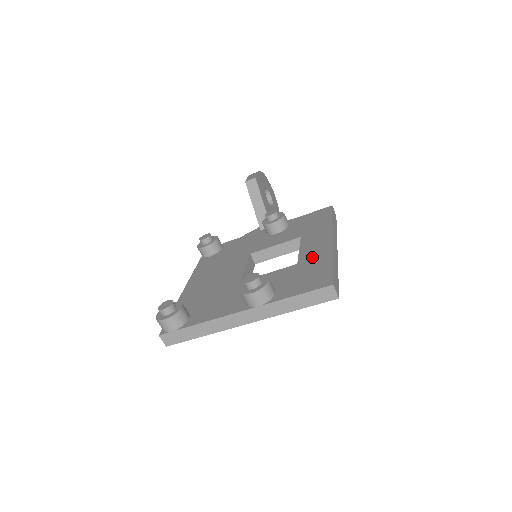
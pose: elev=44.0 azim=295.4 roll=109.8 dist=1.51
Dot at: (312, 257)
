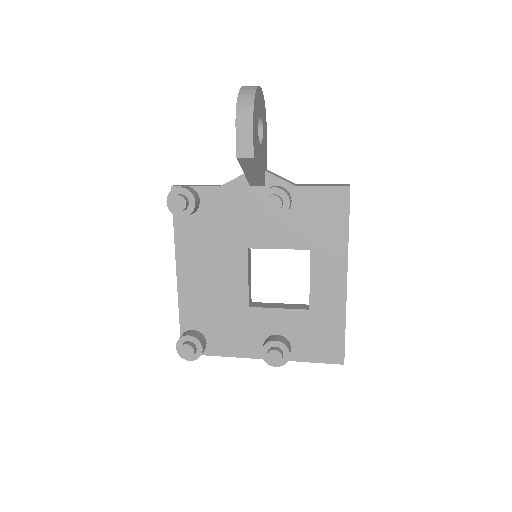
Dot at: (325, 307)
